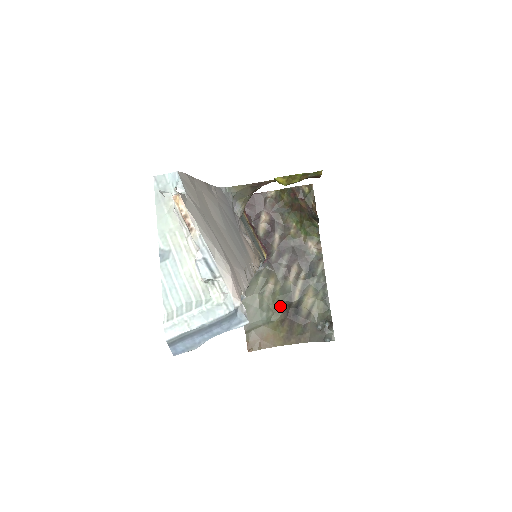
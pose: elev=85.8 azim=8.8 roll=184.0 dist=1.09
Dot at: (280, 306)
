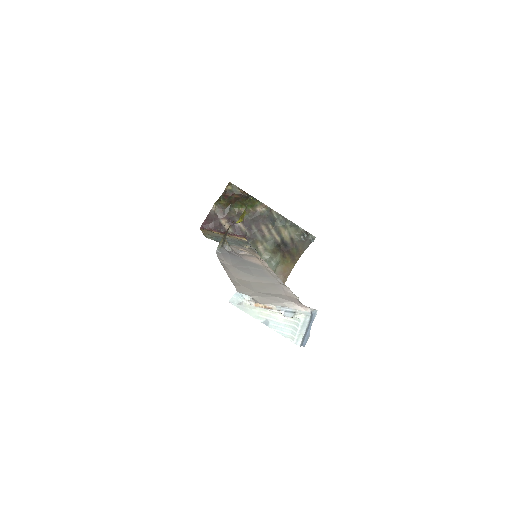
Dot at: (275, 251)
